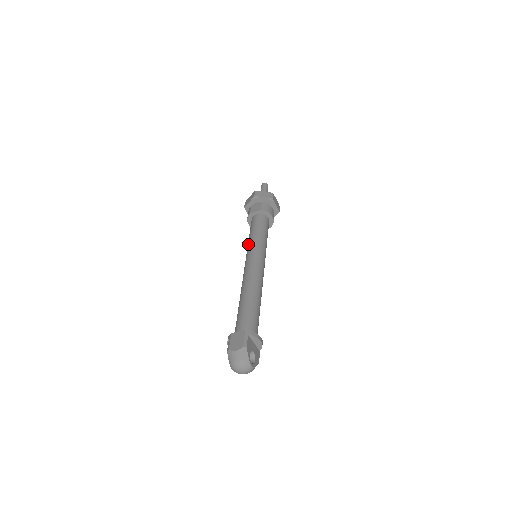
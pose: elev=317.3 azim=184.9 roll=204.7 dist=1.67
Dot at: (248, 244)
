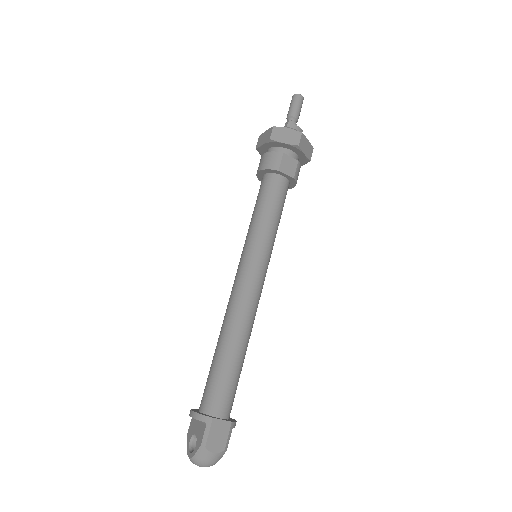
Dot at: (258, 234)
